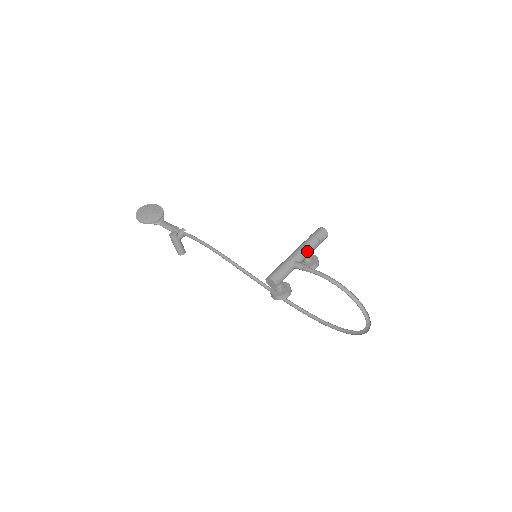
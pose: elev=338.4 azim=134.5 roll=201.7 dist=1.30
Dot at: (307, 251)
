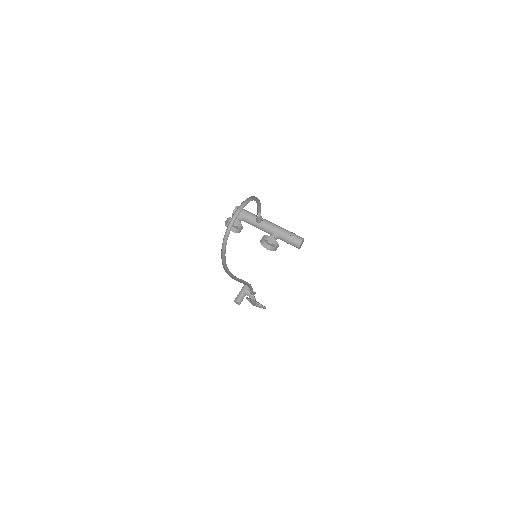
Dot at: (275, 226)
